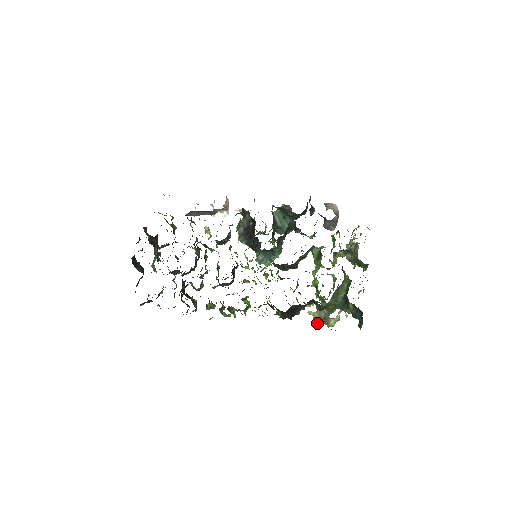
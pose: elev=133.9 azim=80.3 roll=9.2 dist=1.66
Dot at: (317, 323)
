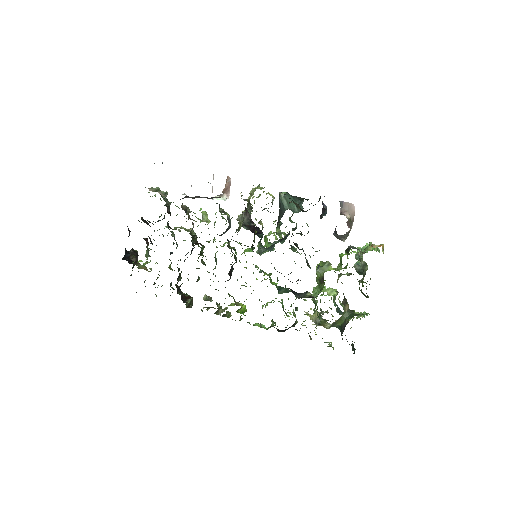
Dot at: occluded
